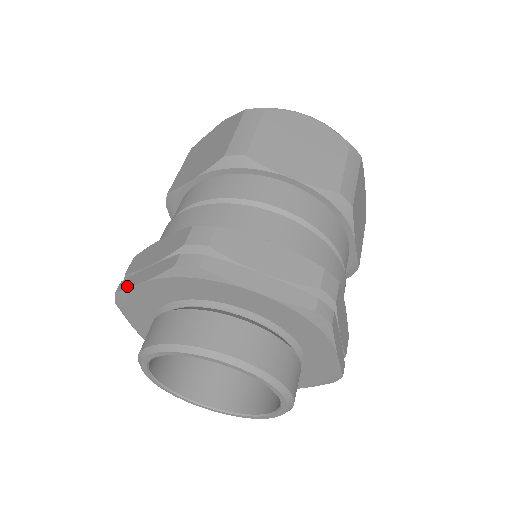
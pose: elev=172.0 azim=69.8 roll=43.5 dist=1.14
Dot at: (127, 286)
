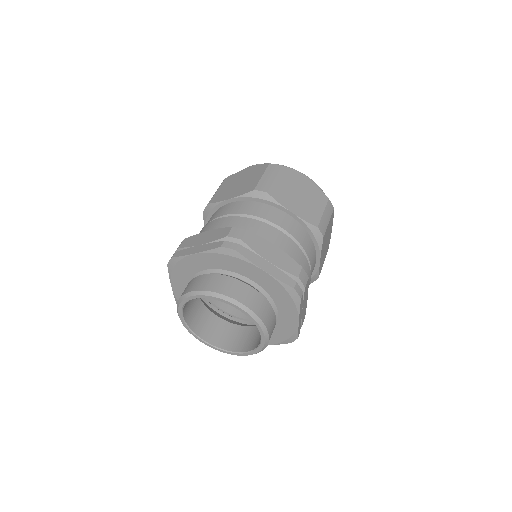
Dot at: (182, 254)
